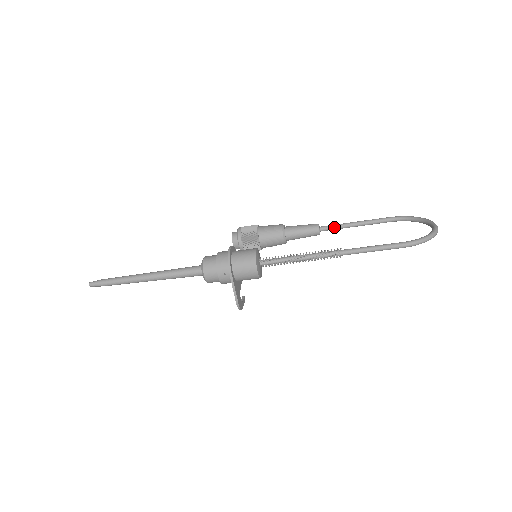
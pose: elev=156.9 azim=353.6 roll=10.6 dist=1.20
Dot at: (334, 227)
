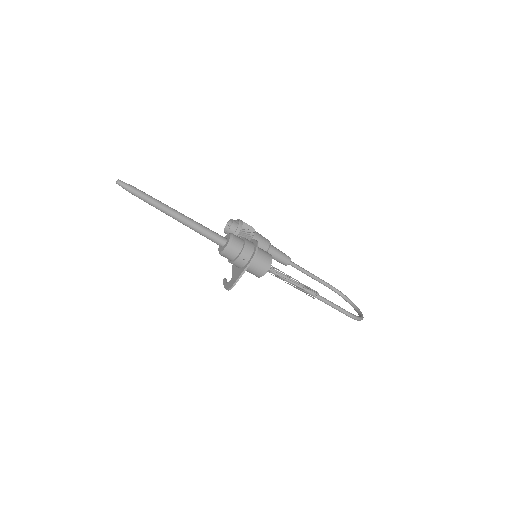
Dot at: (298, 267)
